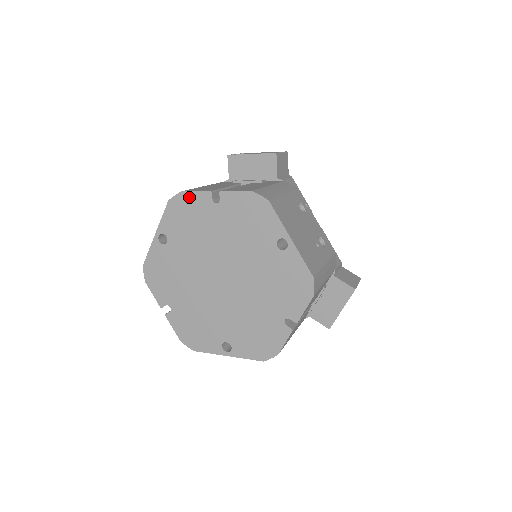
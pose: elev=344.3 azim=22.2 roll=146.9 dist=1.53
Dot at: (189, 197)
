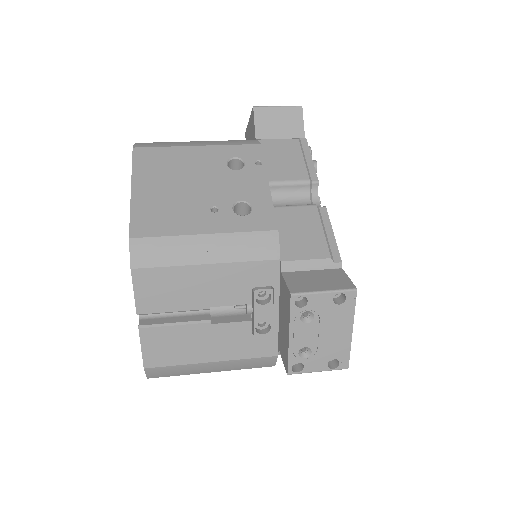
Dot at: occluded
